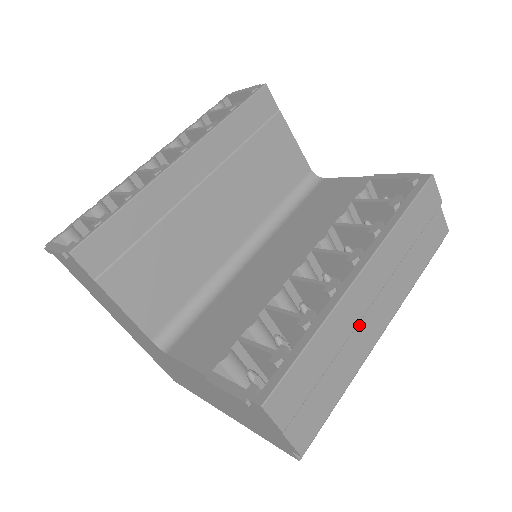
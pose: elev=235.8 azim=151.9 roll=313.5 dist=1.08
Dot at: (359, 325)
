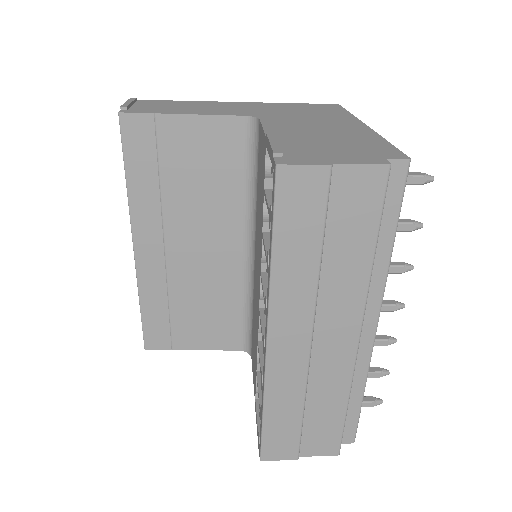
Dot at: (315, 363)
